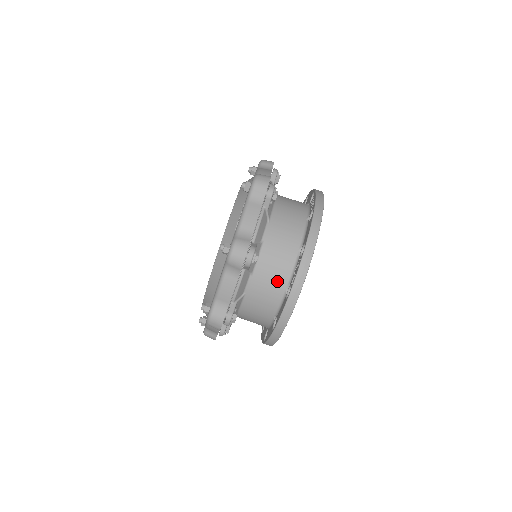
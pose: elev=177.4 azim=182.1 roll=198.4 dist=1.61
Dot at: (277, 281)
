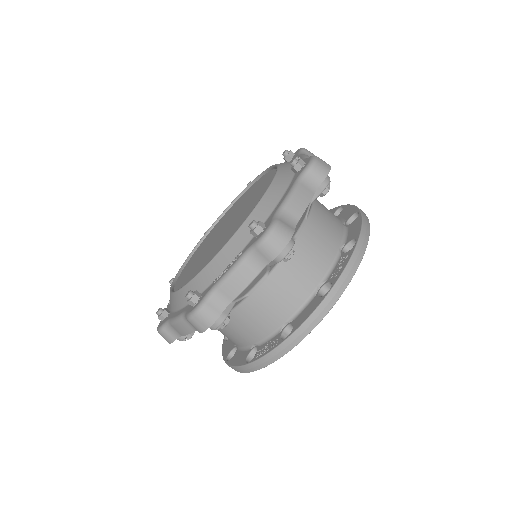
Dot at: (246, 335)
